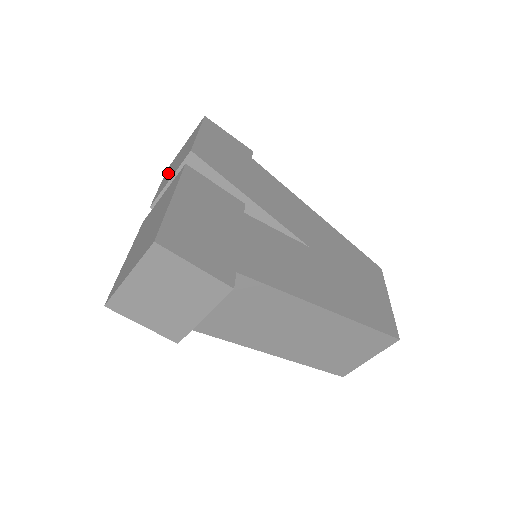
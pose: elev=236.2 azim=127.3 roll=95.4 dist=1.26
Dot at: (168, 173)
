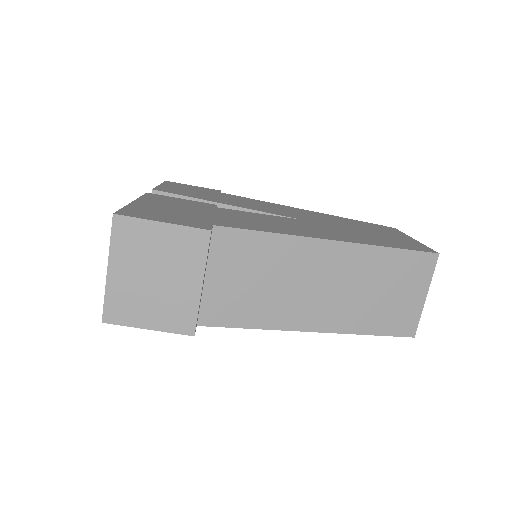
Dot at: occluded
